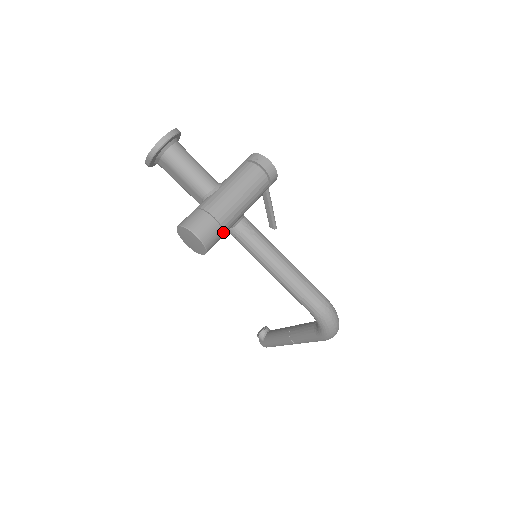
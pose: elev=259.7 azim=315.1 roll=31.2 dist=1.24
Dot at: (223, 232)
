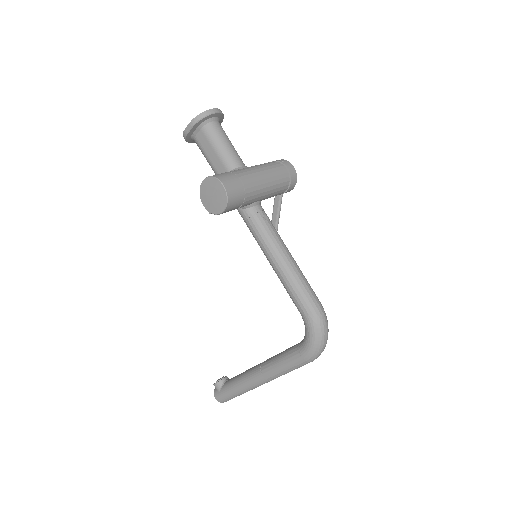
Dot at: (244, 200)
